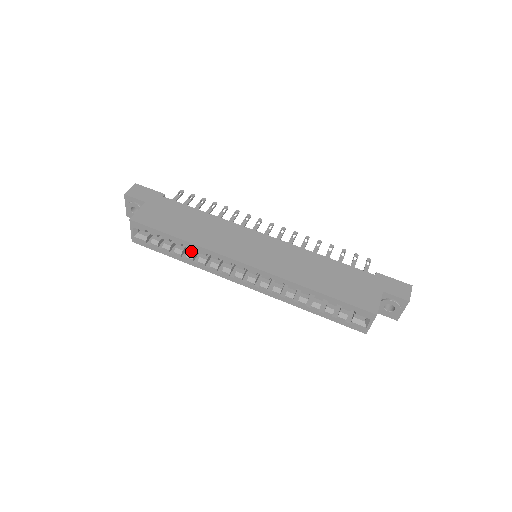
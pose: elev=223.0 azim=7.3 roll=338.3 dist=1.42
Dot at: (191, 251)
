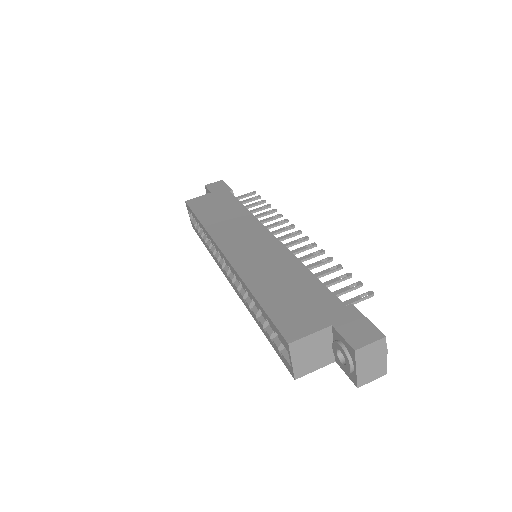
Dot at: occluded
